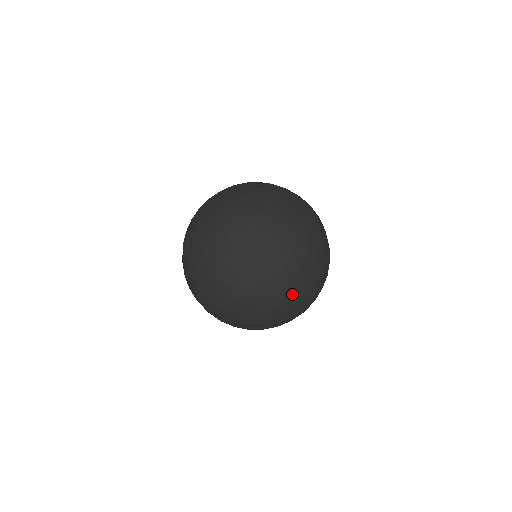
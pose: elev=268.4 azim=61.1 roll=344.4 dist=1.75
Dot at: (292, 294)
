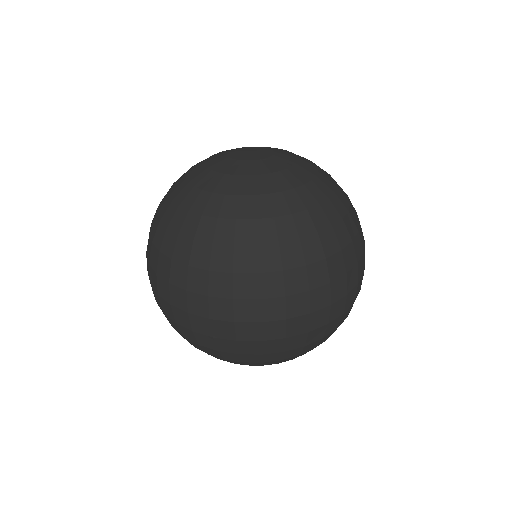
Dot at: (279, 236)
